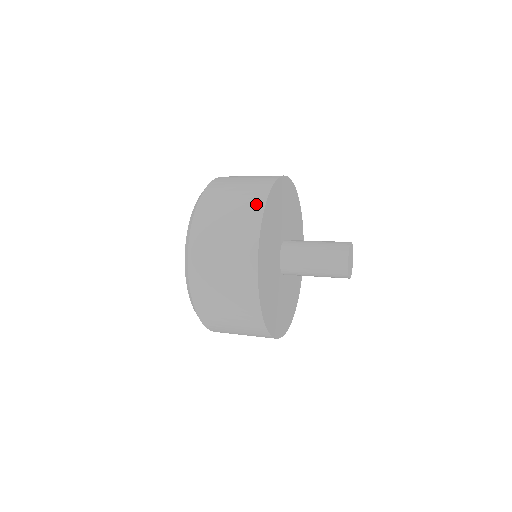
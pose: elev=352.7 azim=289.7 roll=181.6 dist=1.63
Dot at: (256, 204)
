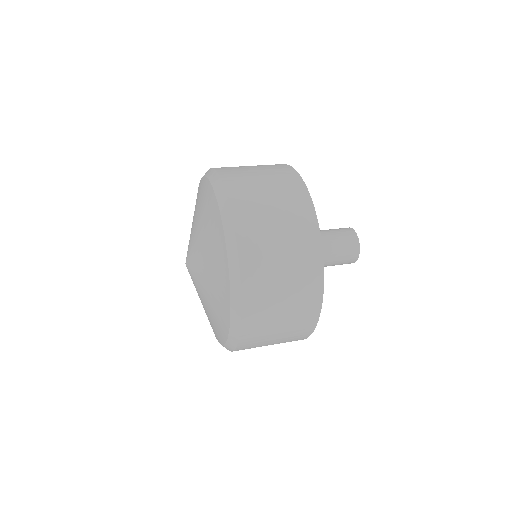
Dot at: (302, 202)
